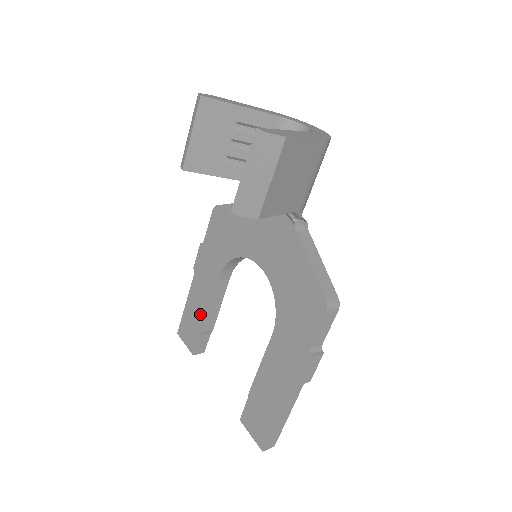
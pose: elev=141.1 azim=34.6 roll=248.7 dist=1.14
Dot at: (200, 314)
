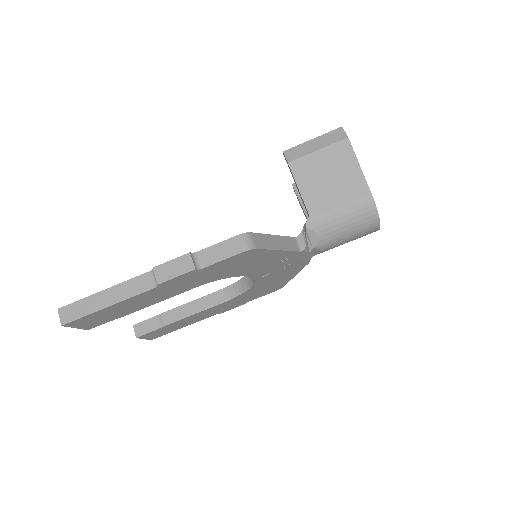
Dot at: occluded
